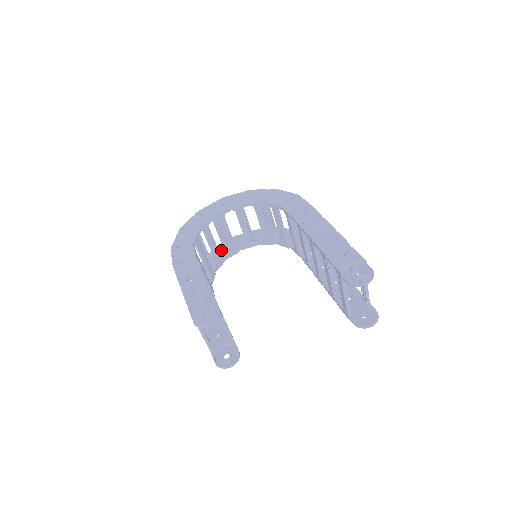
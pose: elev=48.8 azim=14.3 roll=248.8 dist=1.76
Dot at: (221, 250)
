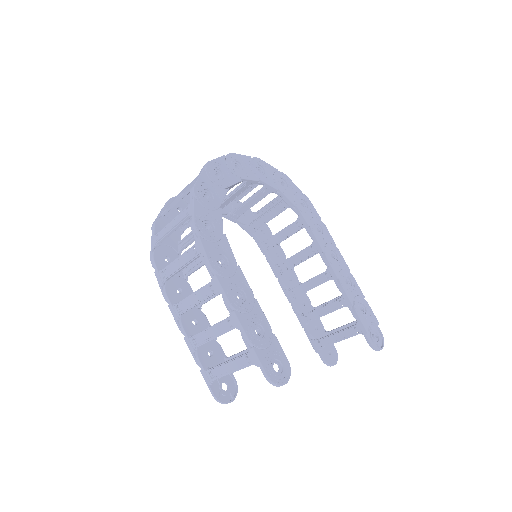
Dot at: (181, 207)
